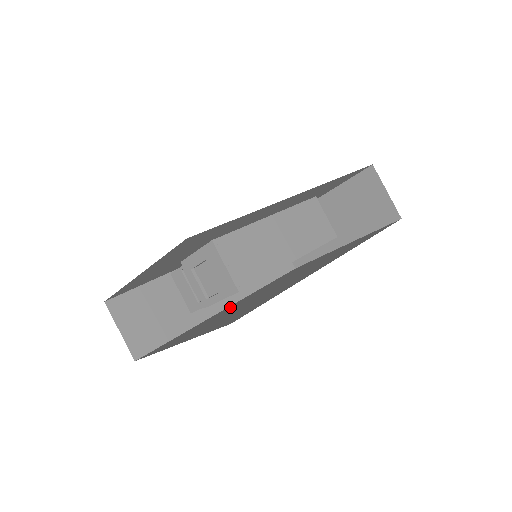
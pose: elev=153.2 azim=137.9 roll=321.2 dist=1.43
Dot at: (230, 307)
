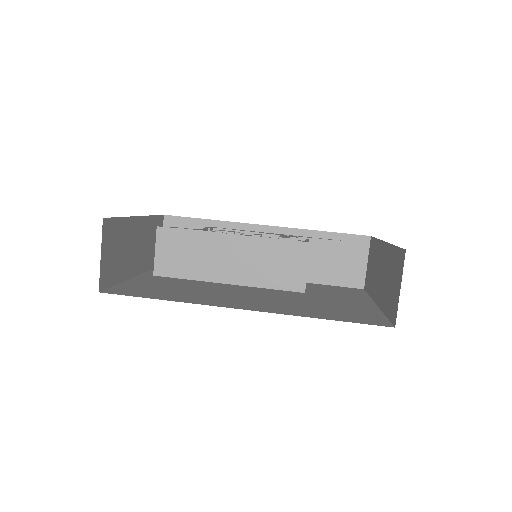
Dot at: occluded
